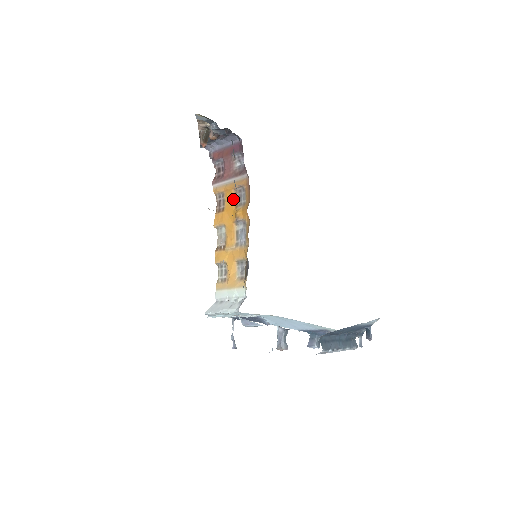
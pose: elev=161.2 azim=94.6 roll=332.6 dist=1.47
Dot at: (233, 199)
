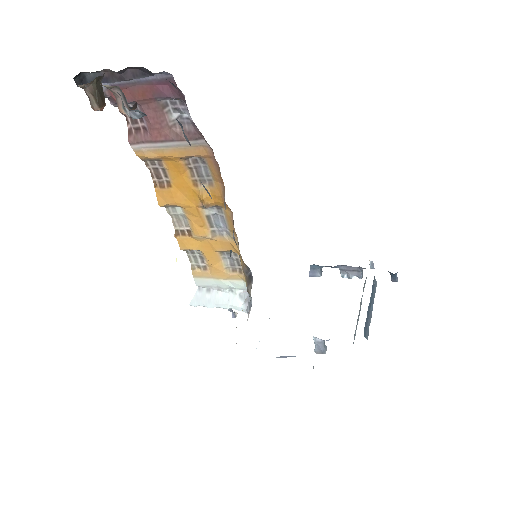
Dot at: (184, 172)
